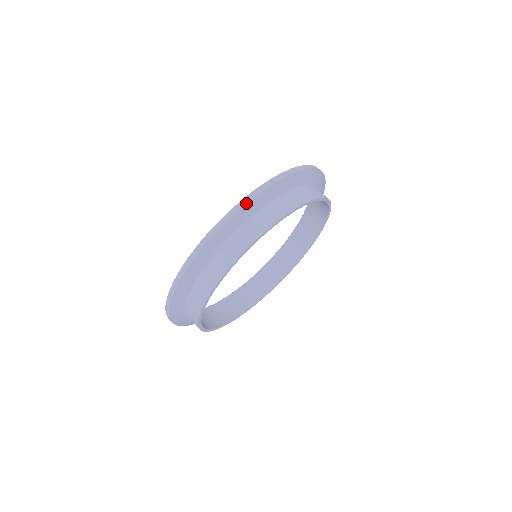
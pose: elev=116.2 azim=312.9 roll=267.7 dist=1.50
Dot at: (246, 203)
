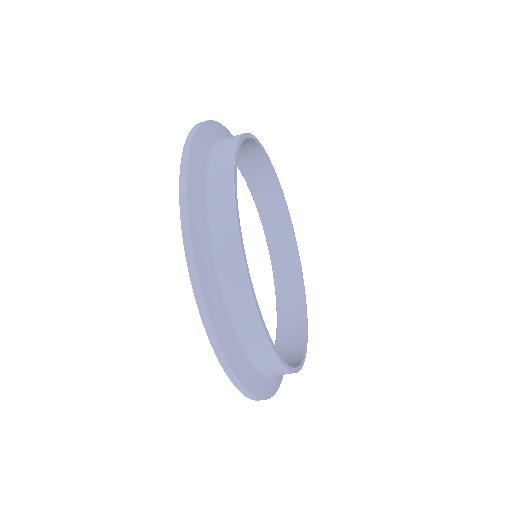
Dot at: (198, 282)
